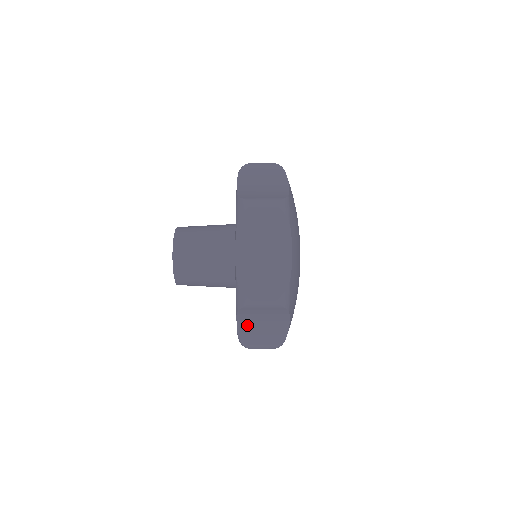
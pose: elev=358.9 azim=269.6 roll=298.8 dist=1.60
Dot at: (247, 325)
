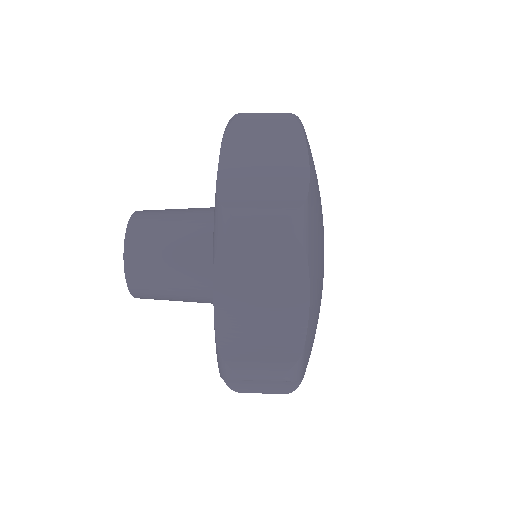
Dot at: occluded
